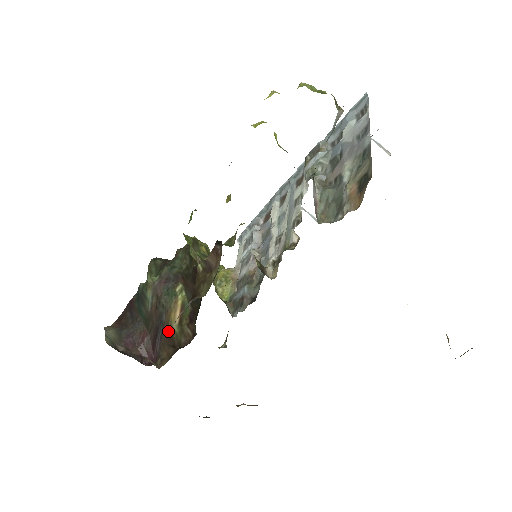
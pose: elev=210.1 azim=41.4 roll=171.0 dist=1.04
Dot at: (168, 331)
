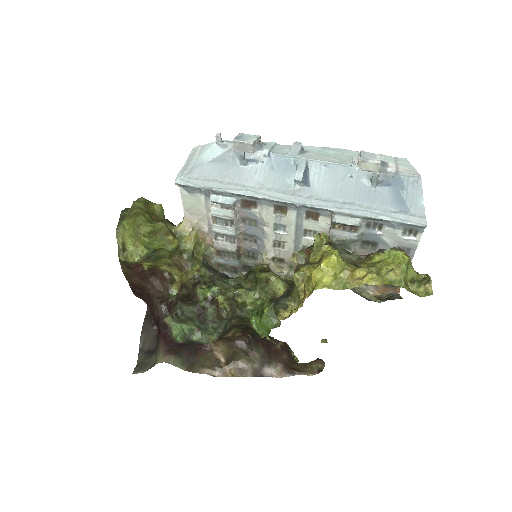
Dot at: (220, 338)
